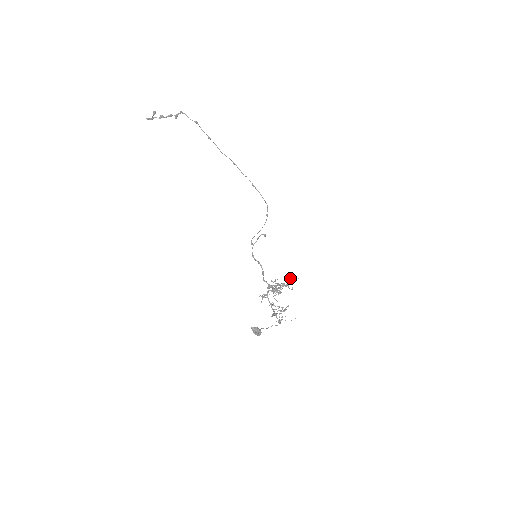
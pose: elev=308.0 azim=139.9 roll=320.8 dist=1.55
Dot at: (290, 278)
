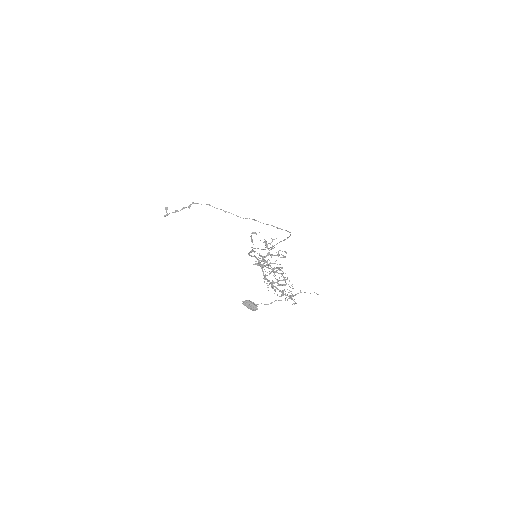
Dot at: (280, 250)
